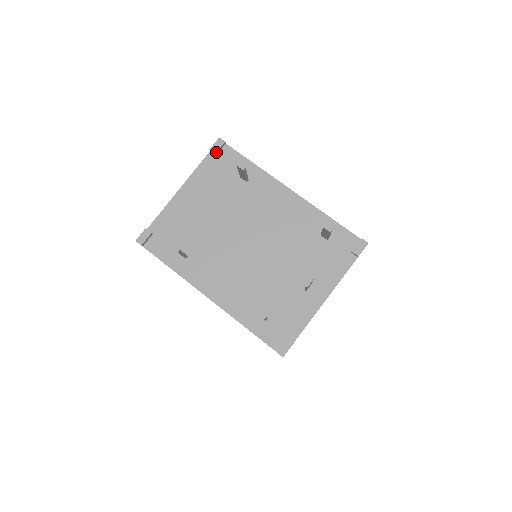
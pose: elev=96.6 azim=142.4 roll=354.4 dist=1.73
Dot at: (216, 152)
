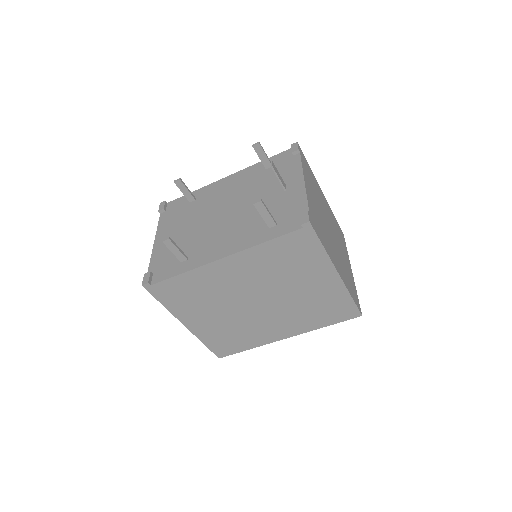
Dot at: (163, 208)
